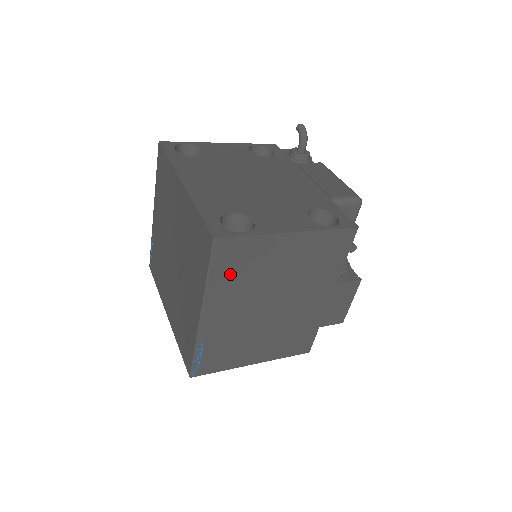
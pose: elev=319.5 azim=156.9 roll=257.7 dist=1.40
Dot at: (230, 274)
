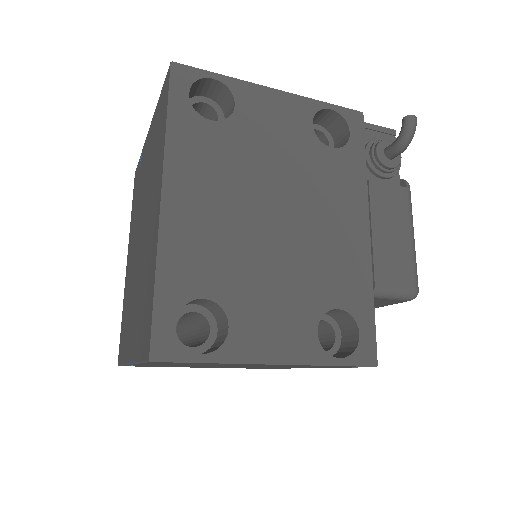
Dot at: occluded
